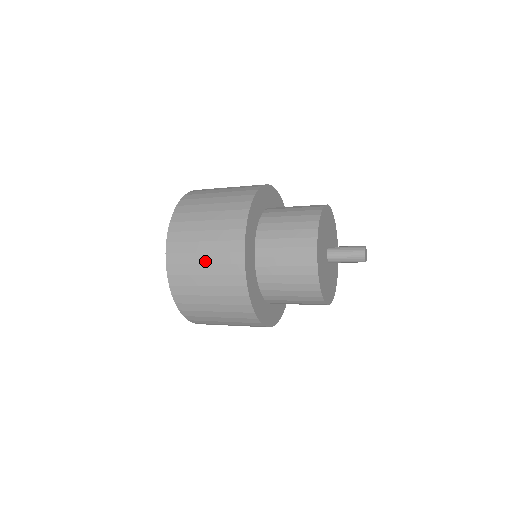
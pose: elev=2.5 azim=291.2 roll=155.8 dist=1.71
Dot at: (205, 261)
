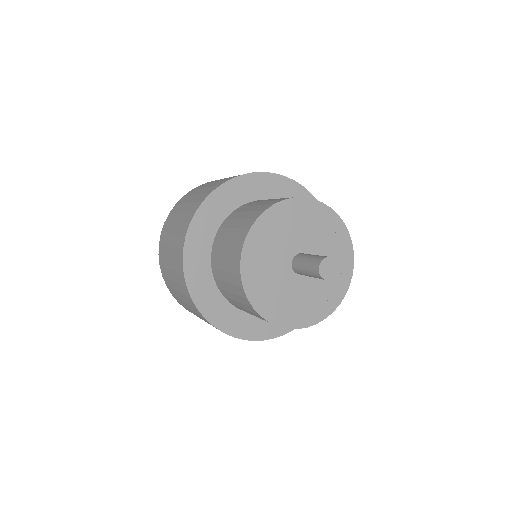
Dot at: (199, 192)
